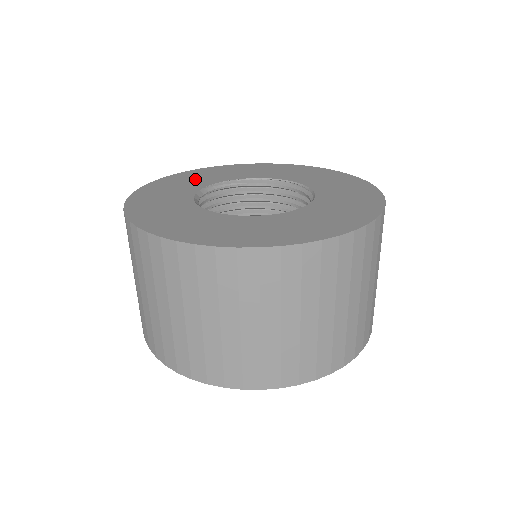
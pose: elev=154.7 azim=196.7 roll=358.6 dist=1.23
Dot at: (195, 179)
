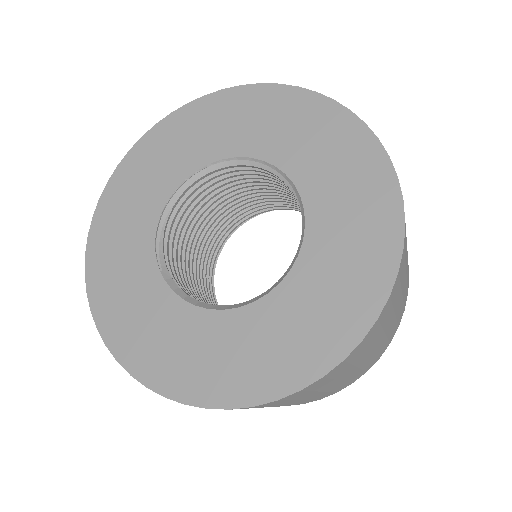
Dot at: (123, 264)
